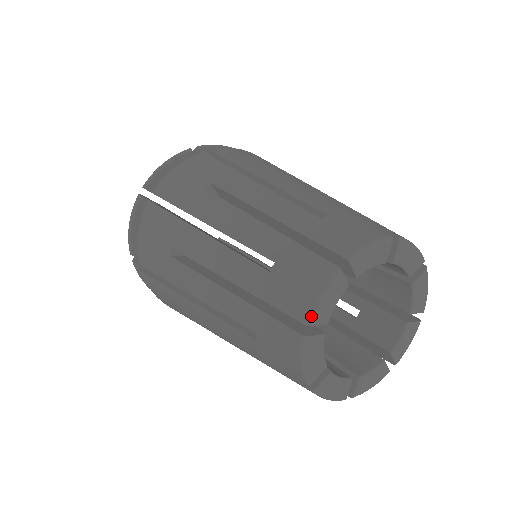
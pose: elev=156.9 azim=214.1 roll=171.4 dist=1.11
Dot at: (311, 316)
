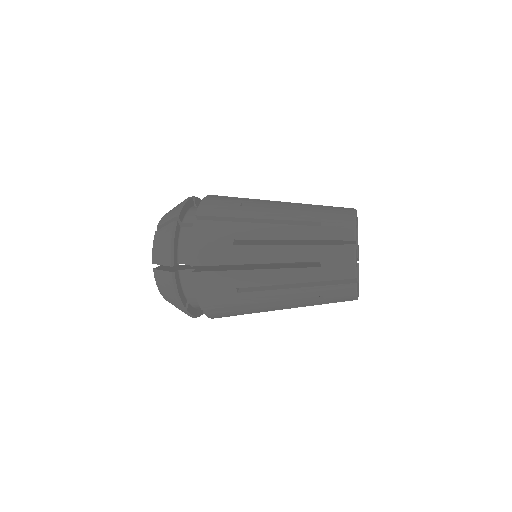
Dot at: (356, 274)
